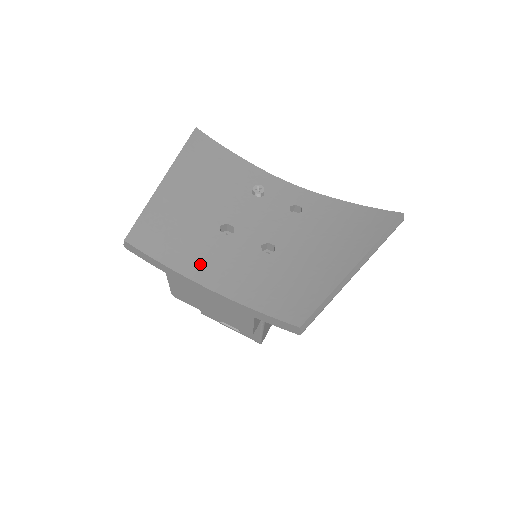
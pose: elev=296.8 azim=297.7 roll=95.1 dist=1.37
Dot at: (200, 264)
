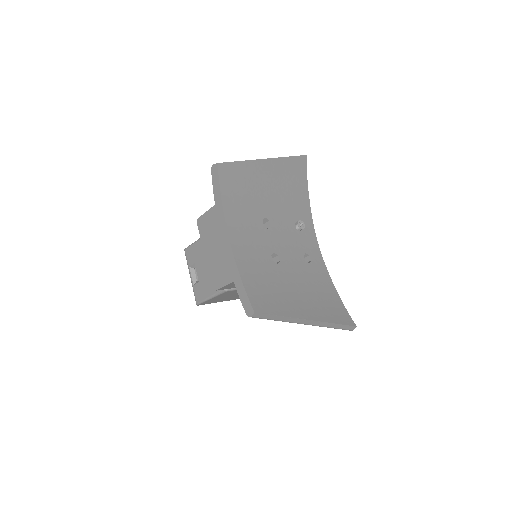
Dot at: (238, 222)
